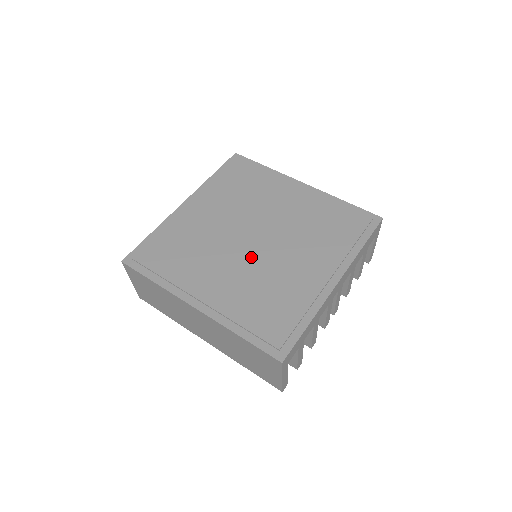
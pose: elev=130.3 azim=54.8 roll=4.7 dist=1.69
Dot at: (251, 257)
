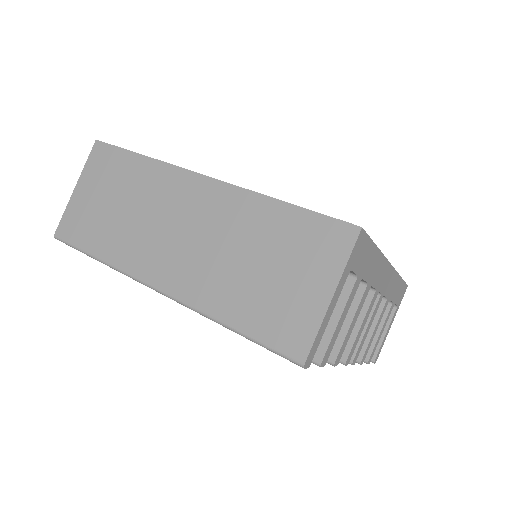
Dot at: occluded
